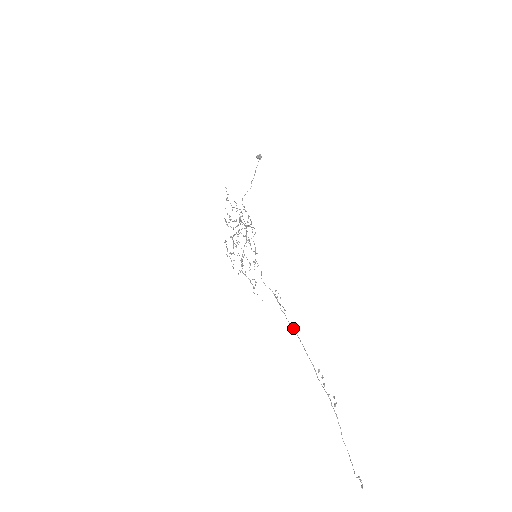
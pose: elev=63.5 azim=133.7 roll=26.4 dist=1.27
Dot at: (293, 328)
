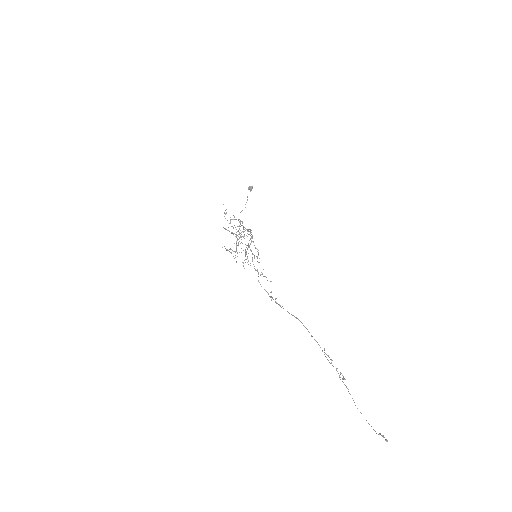
Dot at: occluded
